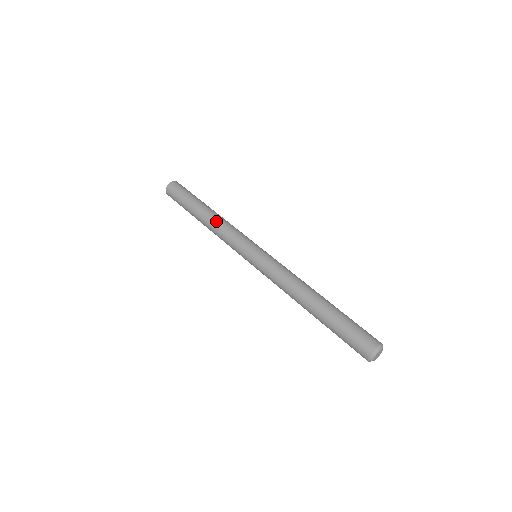
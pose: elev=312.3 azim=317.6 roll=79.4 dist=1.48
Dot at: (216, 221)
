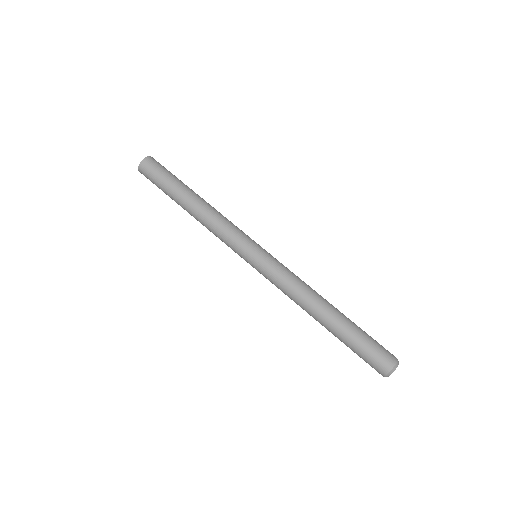
Dot at: (210, 210)
